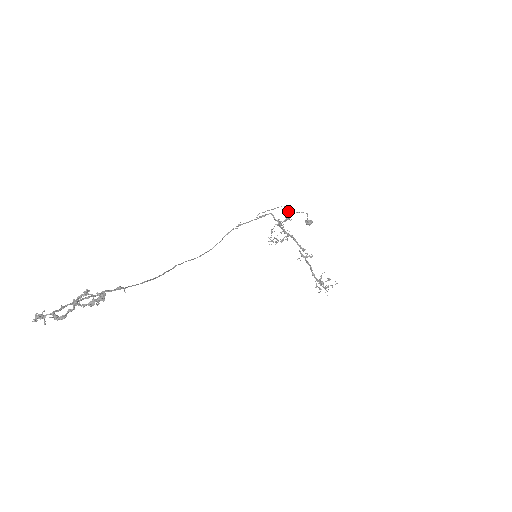
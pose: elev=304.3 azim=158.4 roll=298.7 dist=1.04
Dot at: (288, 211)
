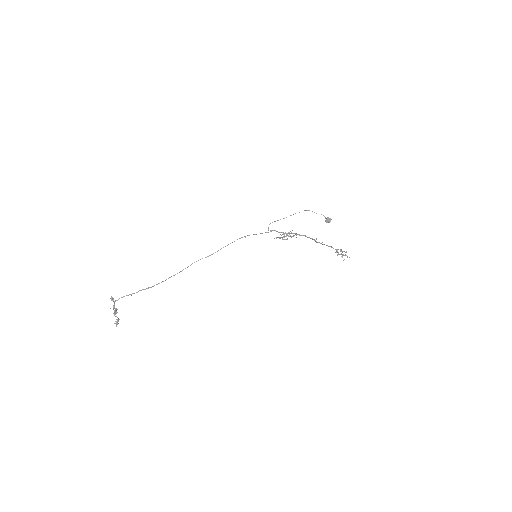
Dot at: (284, 235)
